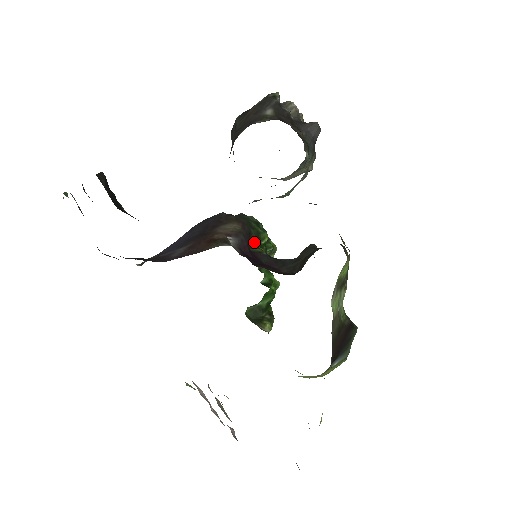
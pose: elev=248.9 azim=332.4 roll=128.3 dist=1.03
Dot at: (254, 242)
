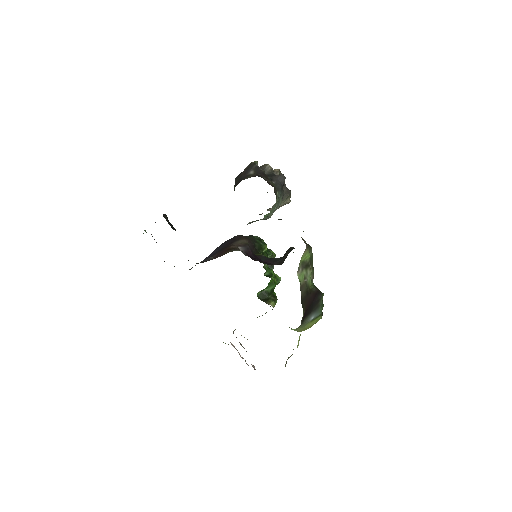
Dot at: (258, 251)
